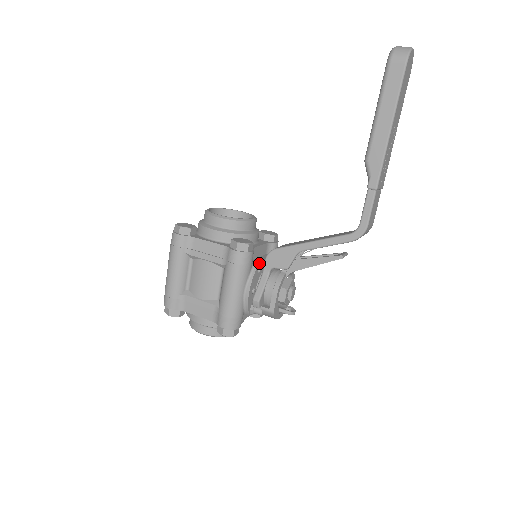
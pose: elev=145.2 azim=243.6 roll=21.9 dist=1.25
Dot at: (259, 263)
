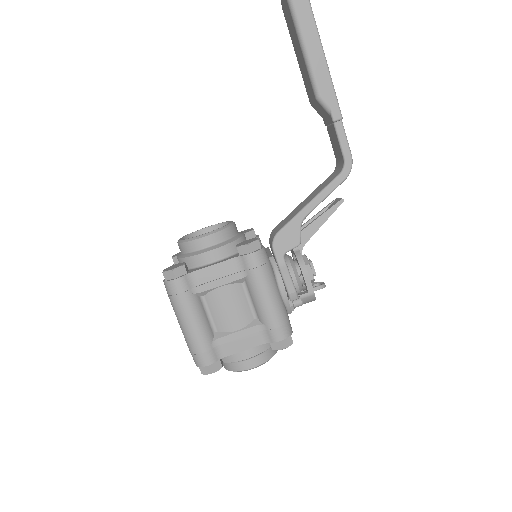
Dot at: (272, 256)
